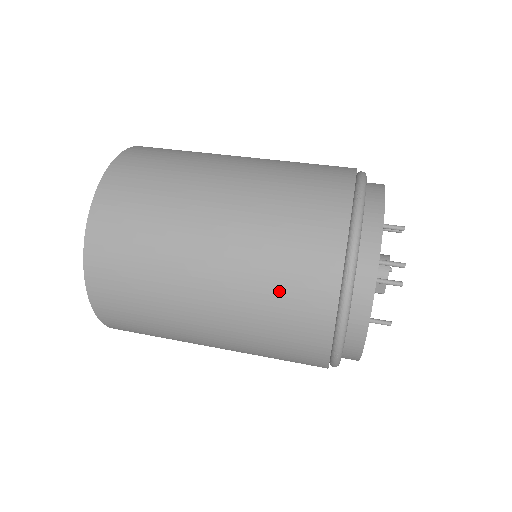
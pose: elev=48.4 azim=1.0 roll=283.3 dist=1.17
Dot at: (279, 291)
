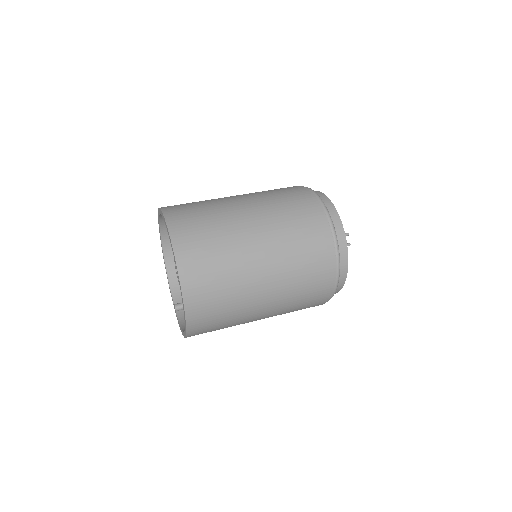
Dot at: (306, 272)
